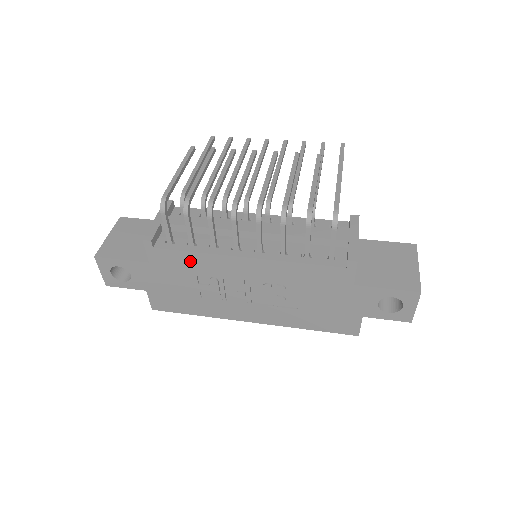
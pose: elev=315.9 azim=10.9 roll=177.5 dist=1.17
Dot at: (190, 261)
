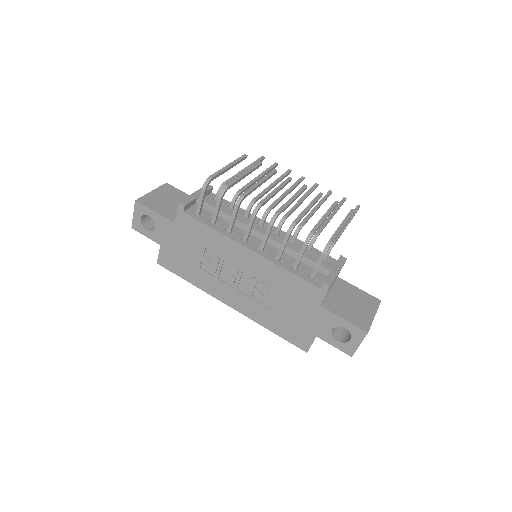
Dot at: (206, 234)
